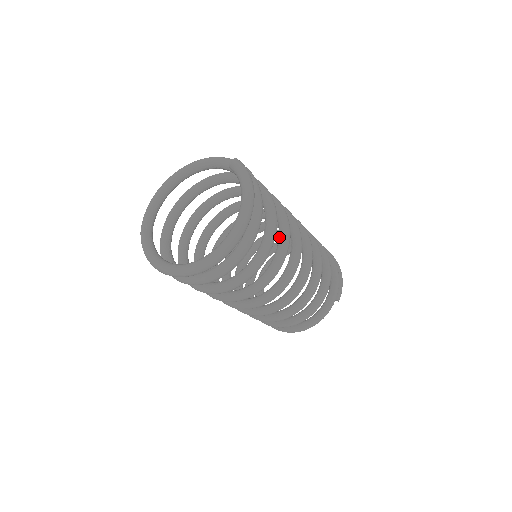
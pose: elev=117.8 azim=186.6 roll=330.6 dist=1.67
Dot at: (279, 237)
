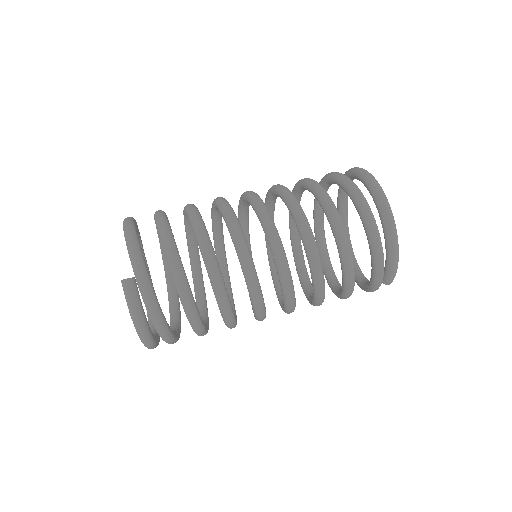
Dot at: occluded
